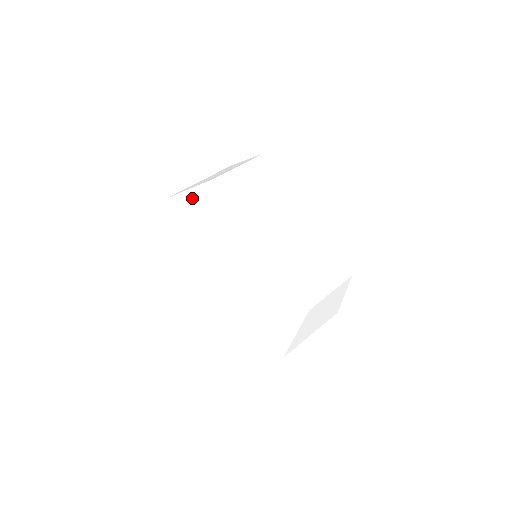
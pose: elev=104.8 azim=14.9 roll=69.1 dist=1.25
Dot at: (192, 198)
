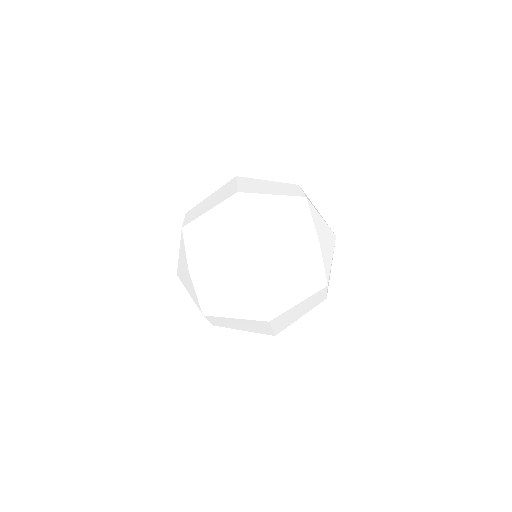
Dot at: (275, 183)
